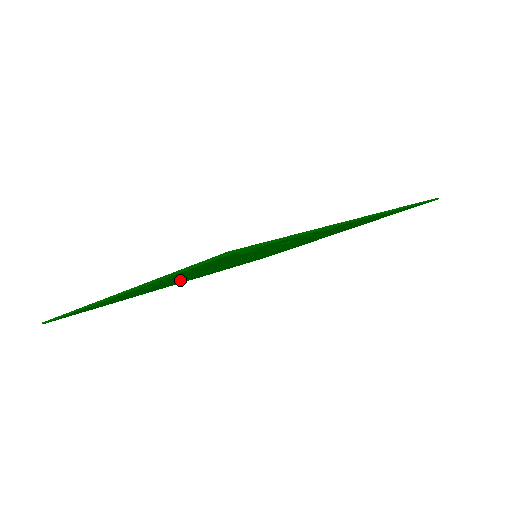
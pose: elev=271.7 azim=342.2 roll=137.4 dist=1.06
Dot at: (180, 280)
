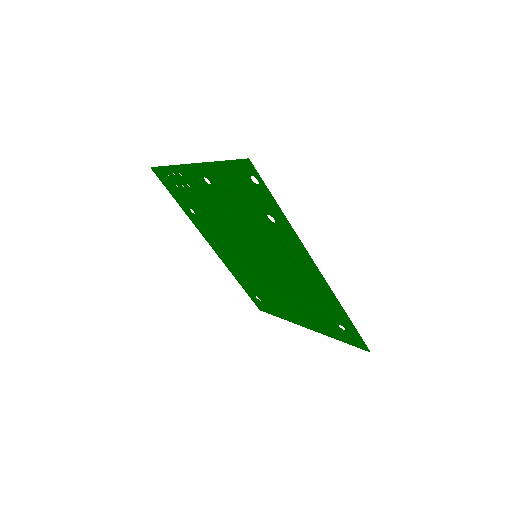
Dot at: (216, 219)
